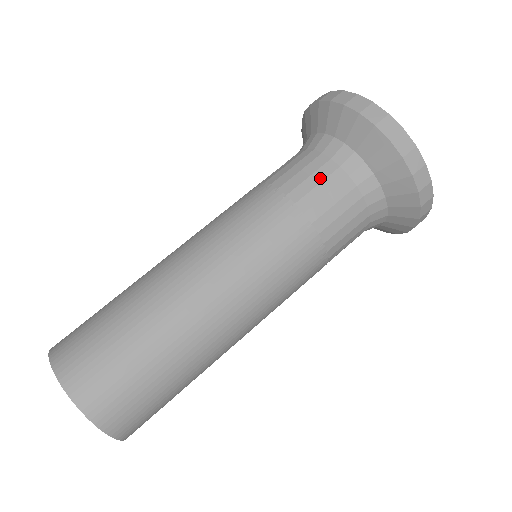
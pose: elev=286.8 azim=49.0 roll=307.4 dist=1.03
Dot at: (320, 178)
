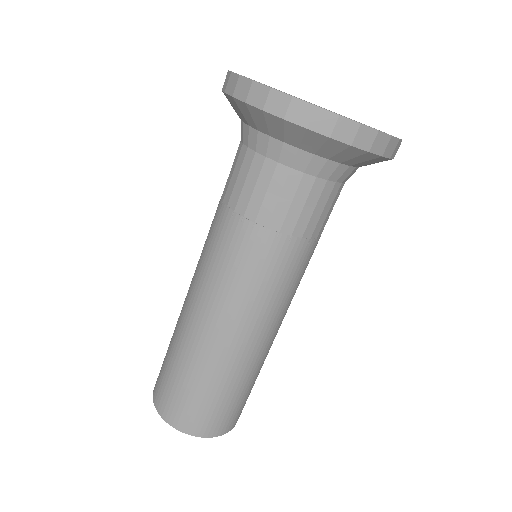
Dot at: (277, 190)
